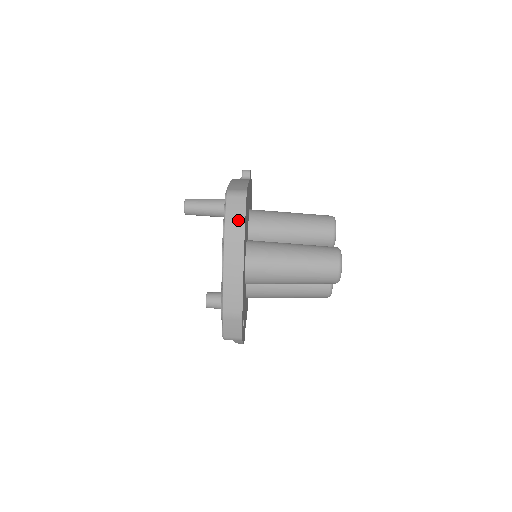
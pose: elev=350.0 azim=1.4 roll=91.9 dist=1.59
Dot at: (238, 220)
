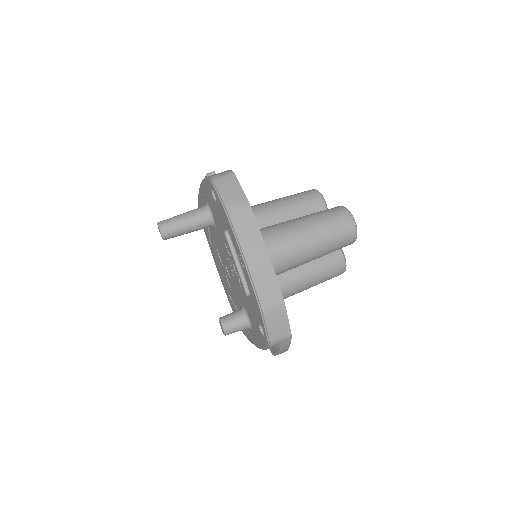
Dot at: (238, 198)
